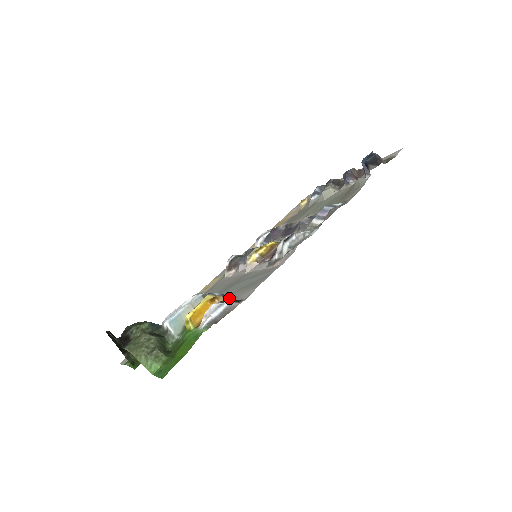
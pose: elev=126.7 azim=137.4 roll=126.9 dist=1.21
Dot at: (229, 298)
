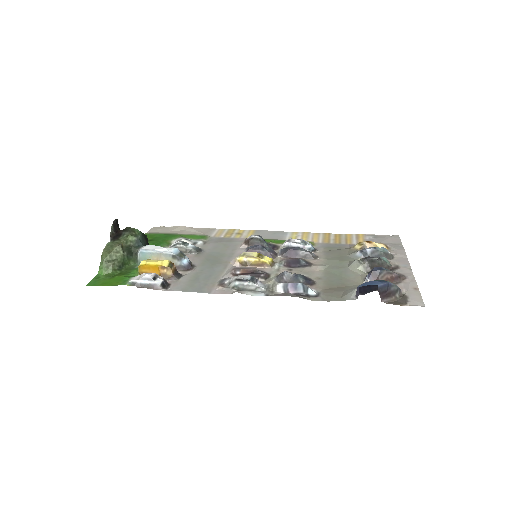
Dot at: (162, 280)
